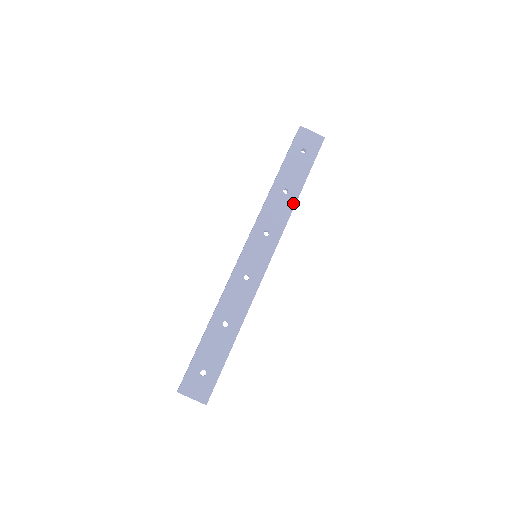
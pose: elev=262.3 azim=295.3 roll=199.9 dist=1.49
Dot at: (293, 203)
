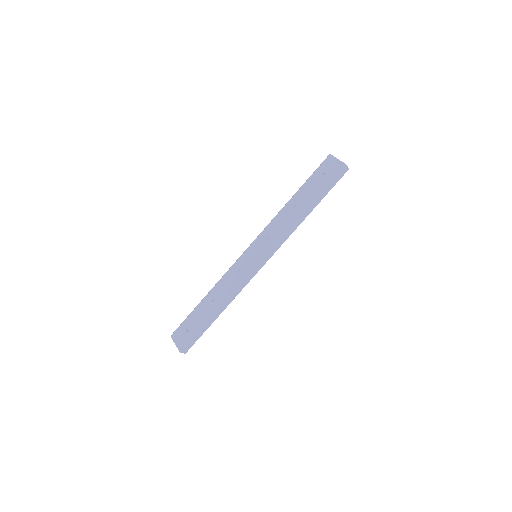
Dot at: (296, 218)
